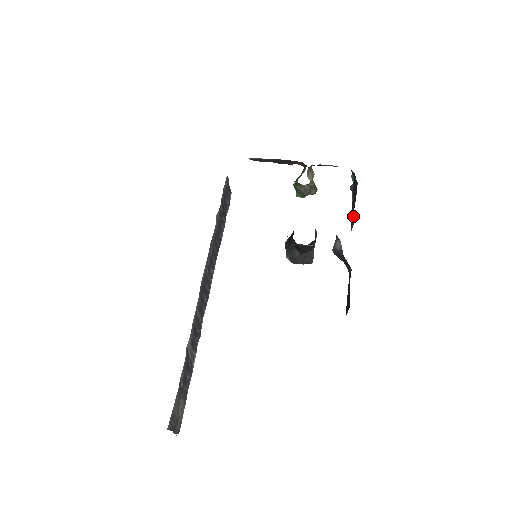
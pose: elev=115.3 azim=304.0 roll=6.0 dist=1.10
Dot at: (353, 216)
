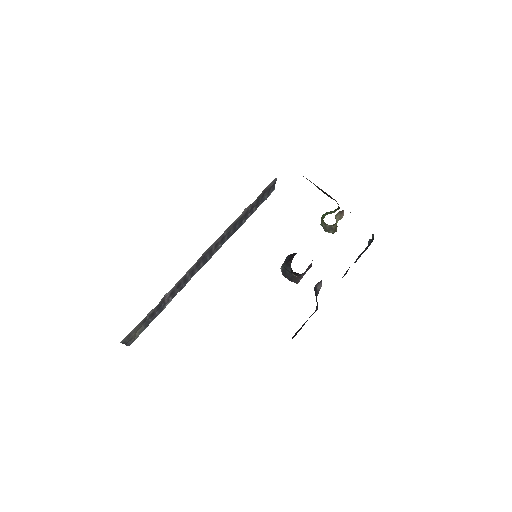
Dot at: occluded
